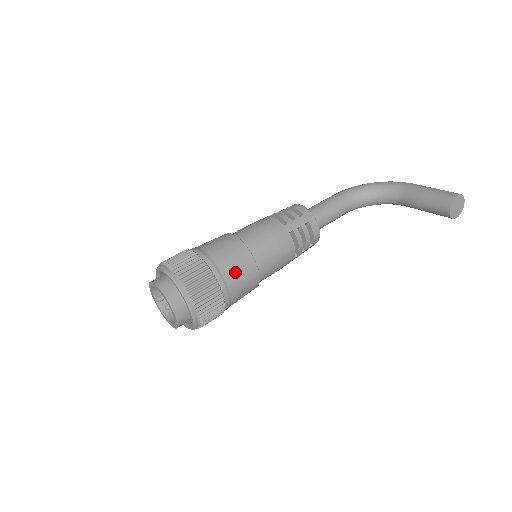
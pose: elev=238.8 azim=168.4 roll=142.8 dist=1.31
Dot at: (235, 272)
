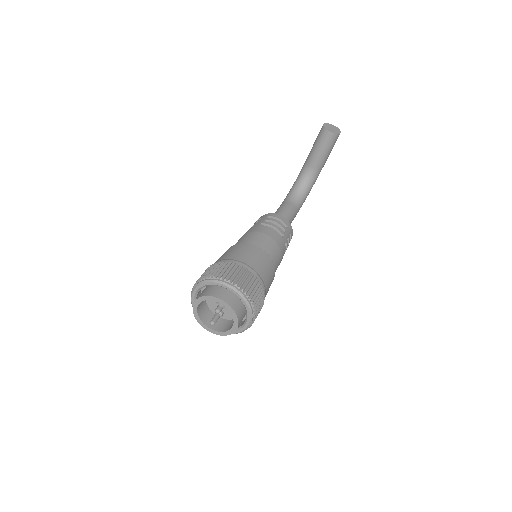
Dot at: (239, 254)
